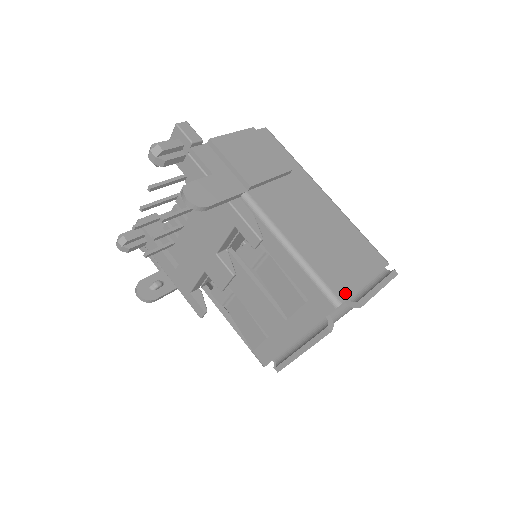
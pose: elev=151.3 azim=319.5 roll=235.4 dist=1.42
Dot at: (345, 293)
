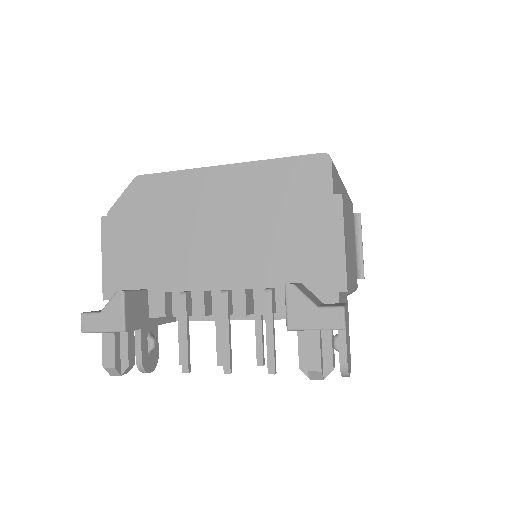
Dot at: occluded
